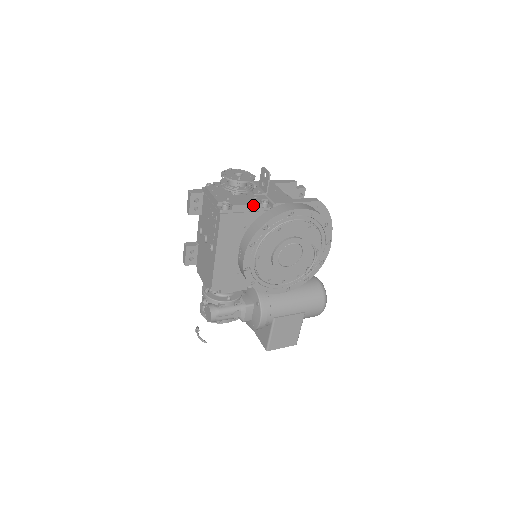
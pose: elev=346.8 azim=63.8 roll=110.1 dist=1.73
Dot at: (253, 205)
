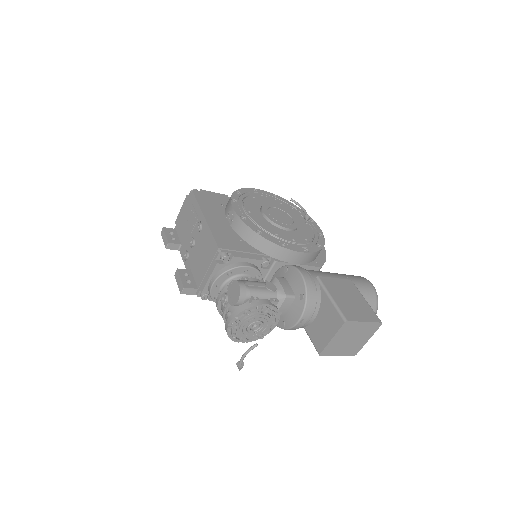
Dot at: (220, 194)
